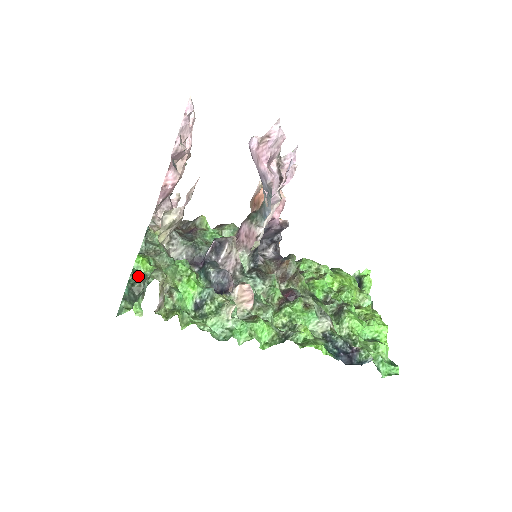
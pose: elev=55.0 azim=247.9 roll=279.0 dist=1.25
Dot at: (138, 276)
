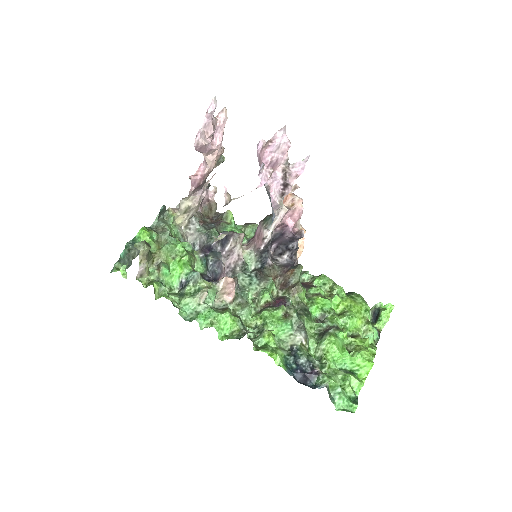
Dot at: occluded
